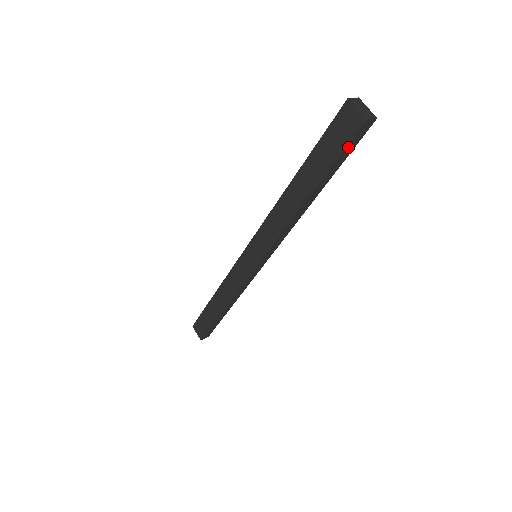
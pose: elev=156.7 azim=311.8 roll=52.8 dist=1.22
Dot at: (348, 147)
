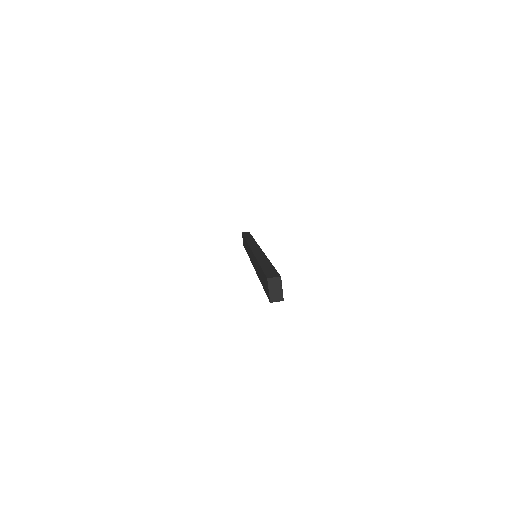
Dot at: occluded
